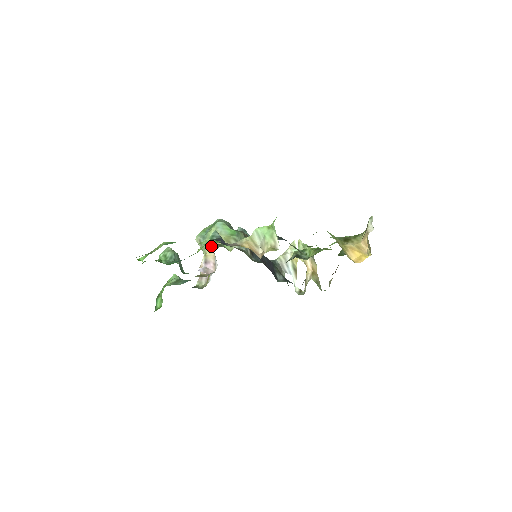
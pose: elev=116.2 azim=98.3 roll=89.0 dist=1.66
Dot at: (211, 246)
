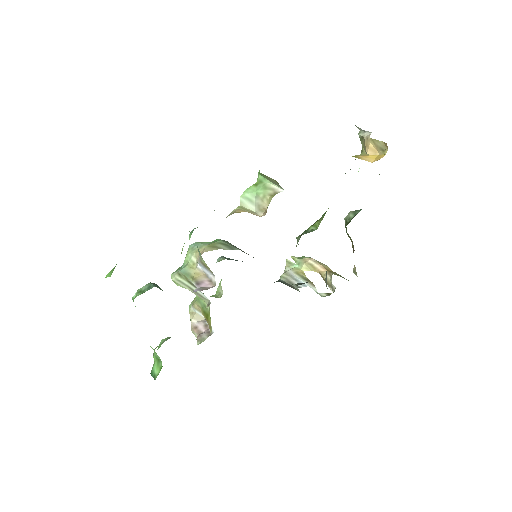
Dot at: (195, 267)
